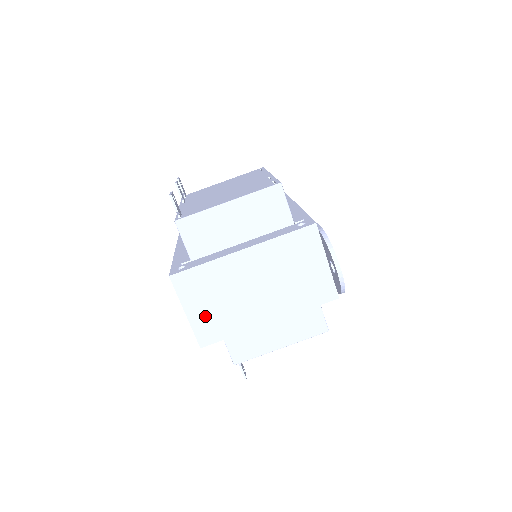
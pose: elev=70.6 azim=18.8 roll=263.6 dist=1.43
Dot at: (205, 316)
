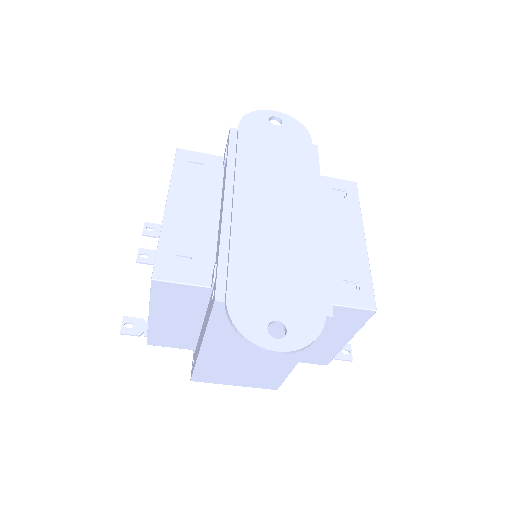
Dot at: (249, 380)
